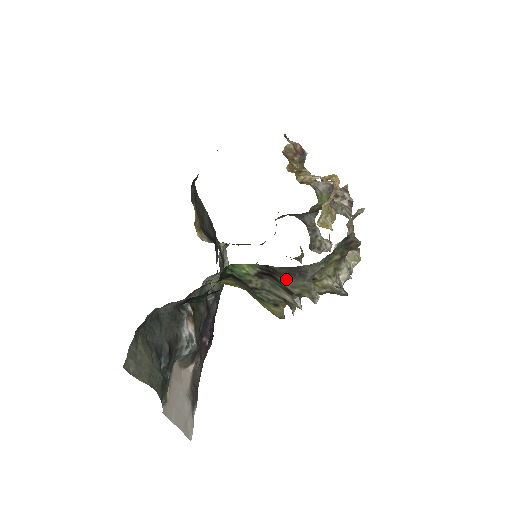
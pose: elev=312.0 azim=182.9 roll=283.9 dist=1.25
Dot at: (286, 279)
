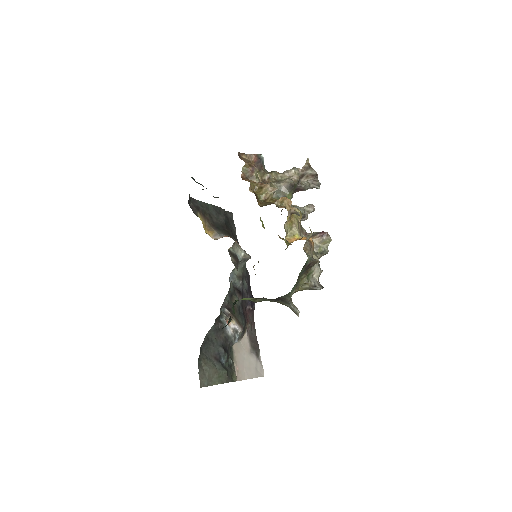
Dot at: occluded
